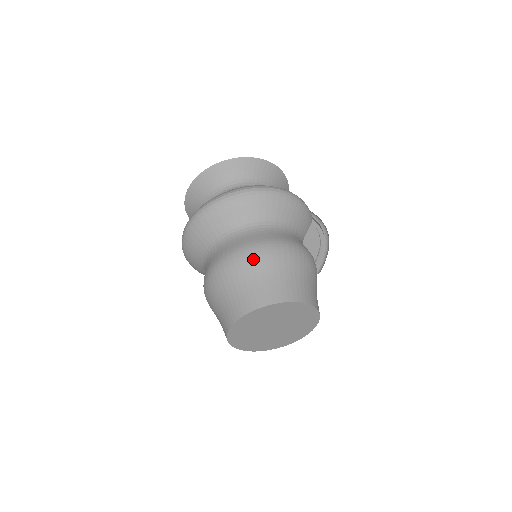
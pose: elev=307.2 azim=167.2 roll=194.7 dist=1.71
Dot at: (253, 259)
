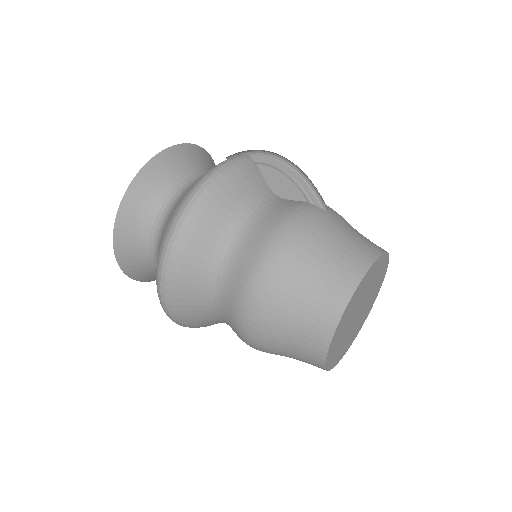
Dot at: (263, 310)
